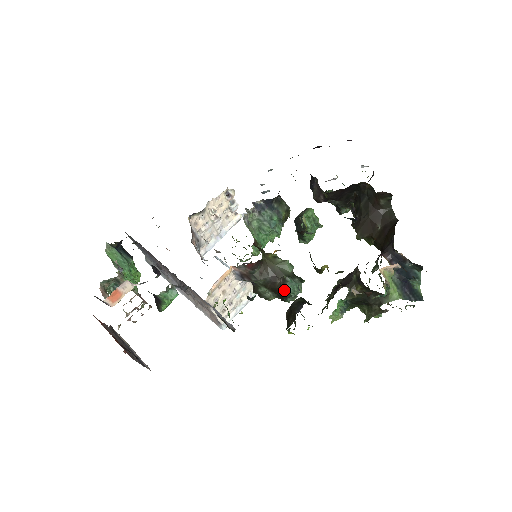
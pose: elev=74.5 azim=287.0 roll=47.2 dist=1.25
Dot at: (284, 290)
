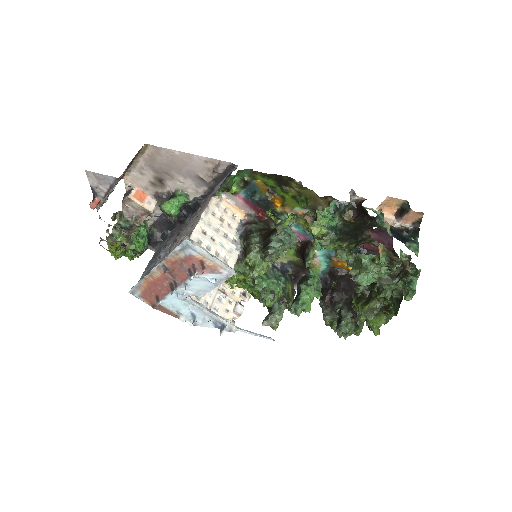
Dot at: occluded
